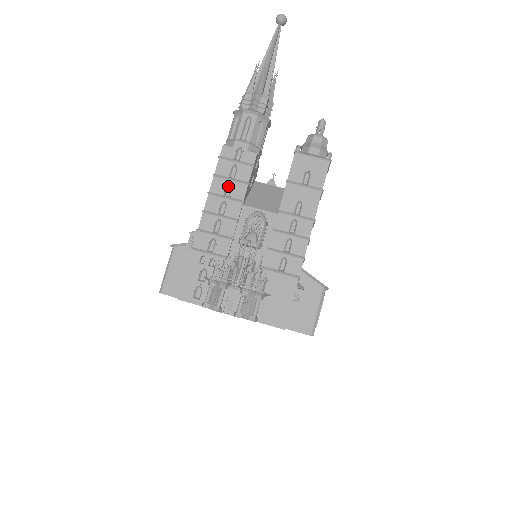
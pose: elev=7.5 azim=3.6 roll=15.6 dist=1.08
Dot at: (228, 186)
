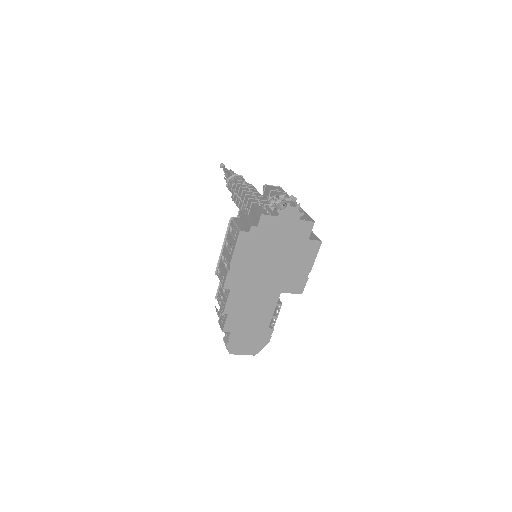
Dot at: occluded
